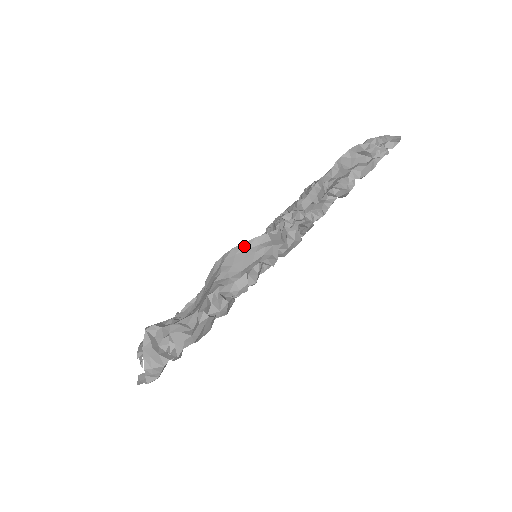
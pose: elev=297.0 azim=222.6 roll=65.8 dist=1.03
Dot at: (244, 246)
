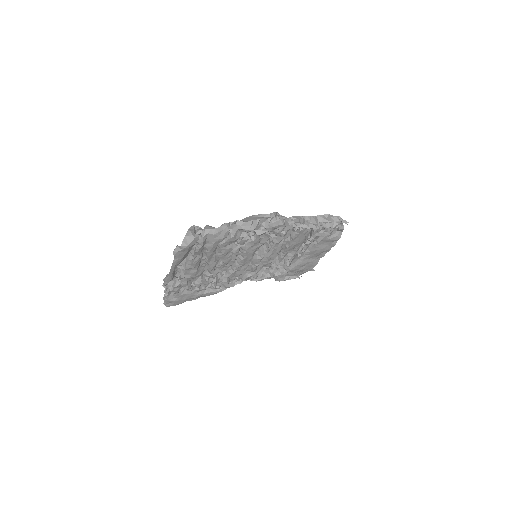
Dot at: (256, 216)
